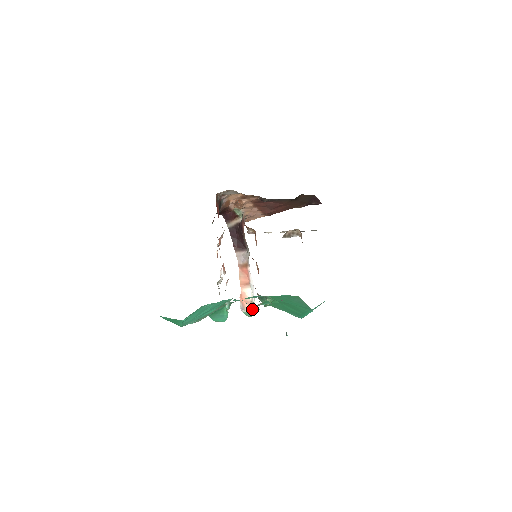
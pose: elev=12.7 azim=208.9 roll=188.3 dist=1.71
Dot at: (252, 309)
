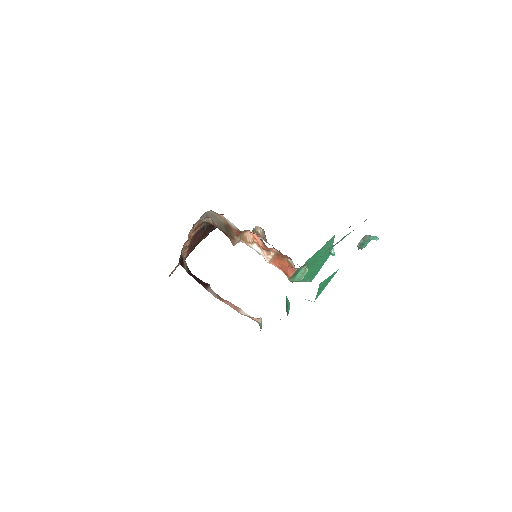
Dot at: (261, 320)
